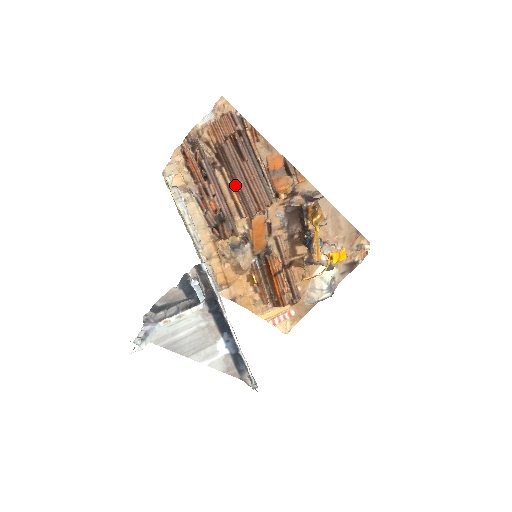
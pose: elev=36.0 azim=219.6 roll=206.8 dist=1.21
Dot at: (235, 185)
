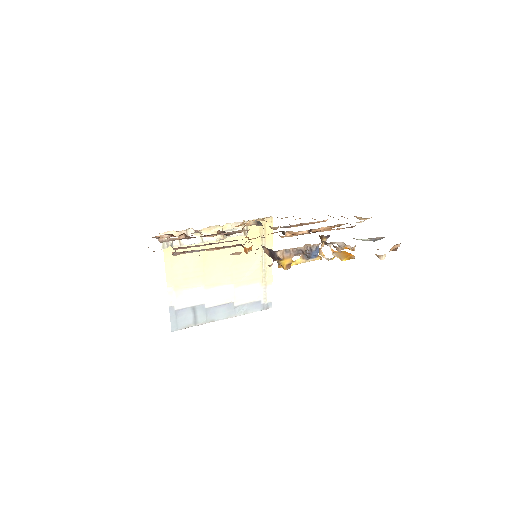
Dot at: occluded
